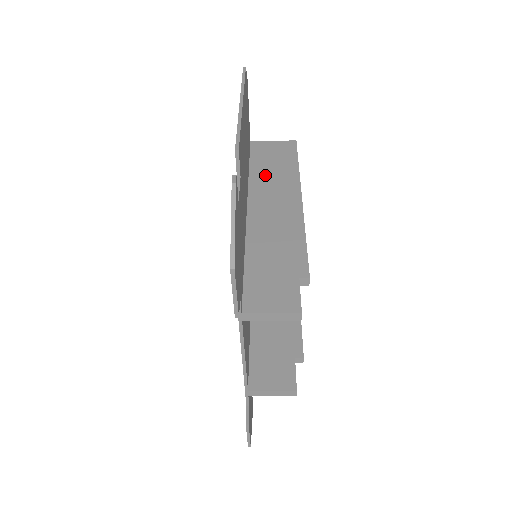
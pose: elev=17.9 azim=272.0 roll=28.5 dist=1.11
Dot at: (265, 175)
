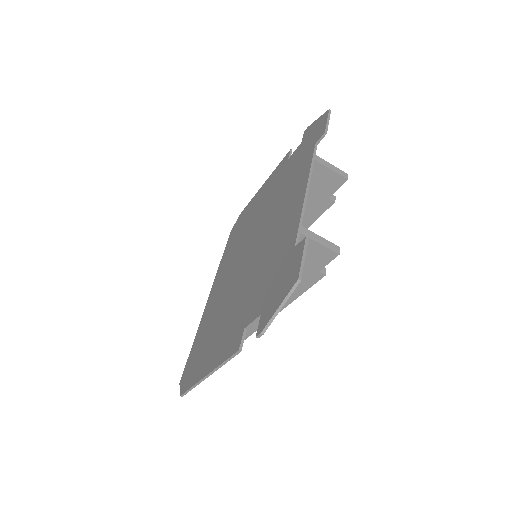
Dot at: occluded
